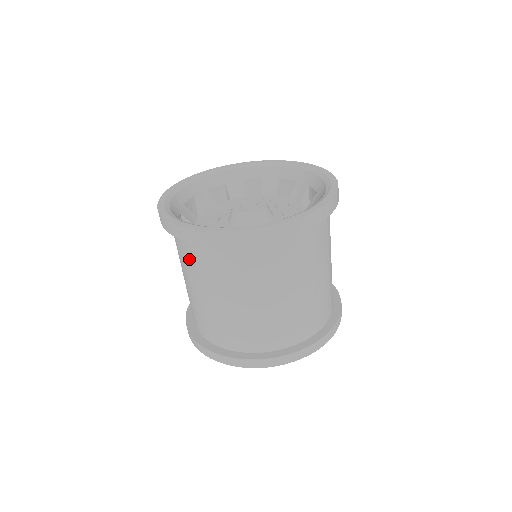
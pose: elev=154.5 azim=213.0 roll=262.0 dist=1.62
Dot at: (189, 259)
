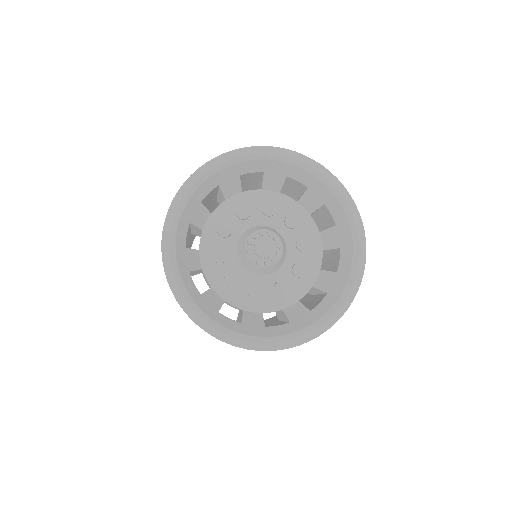
Dot at: occluded
